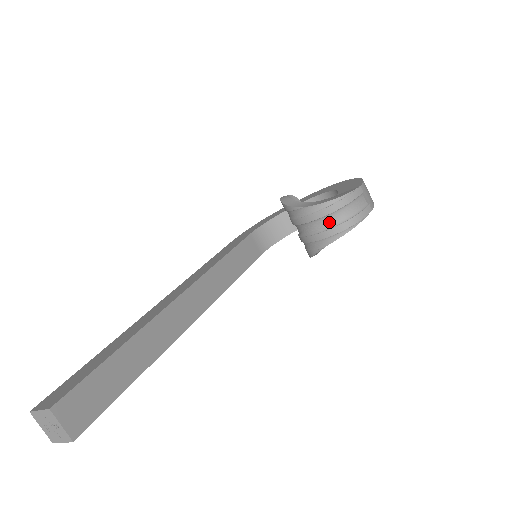
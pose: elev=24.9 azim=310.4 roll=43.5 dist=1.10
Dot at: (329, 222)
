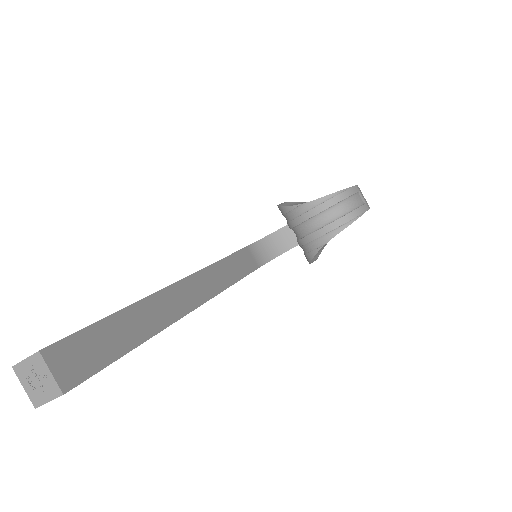
Dot at: (329, 217)
